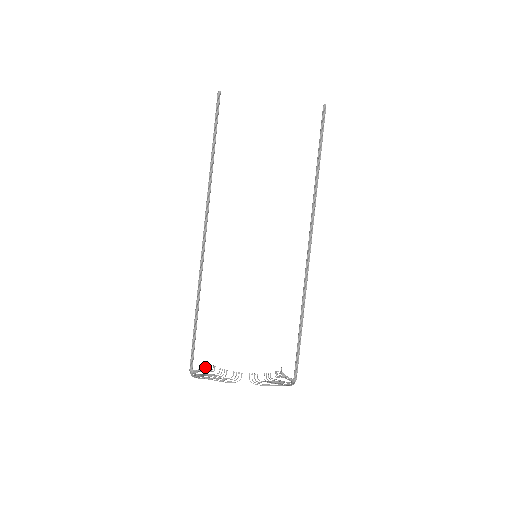
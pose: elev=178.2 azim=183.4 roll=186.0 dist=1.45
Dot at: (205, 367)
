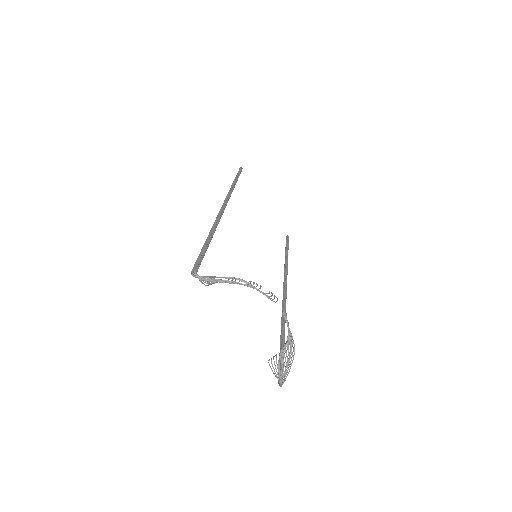
Dot at: occluded
